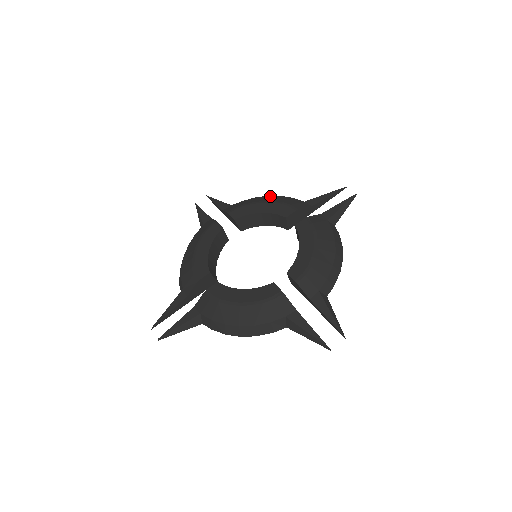
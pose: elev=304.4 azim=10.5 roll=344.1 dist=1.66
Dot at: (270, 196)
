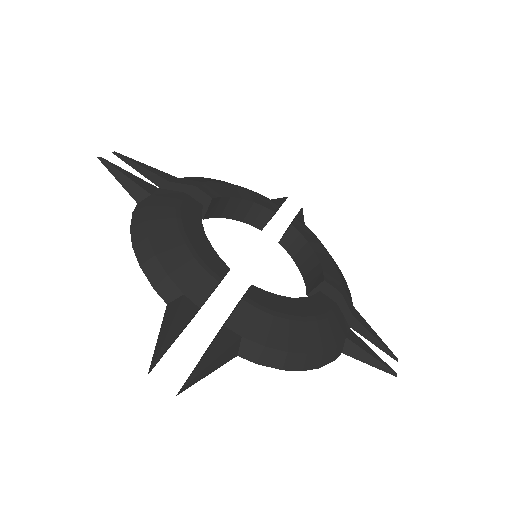
Dot at: occluded
